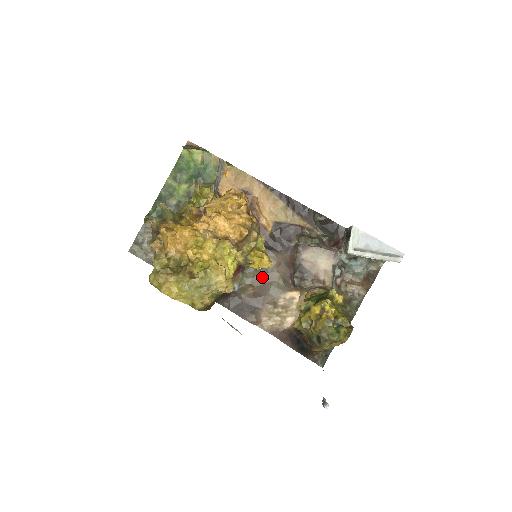
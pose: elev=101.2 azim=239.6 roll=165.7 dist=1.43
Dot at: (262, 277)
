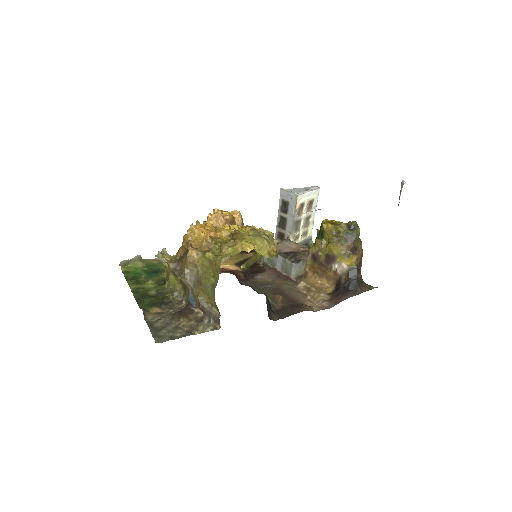
Dot at: (273, 289)
